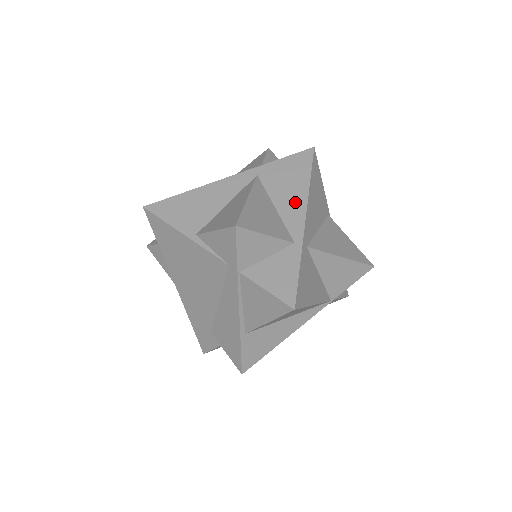
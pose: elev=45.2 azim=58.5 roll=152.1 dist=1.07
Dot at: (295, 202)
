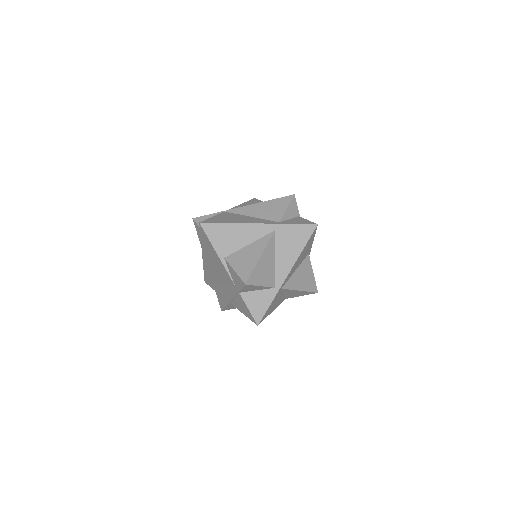
Dot at: (288, 261)
